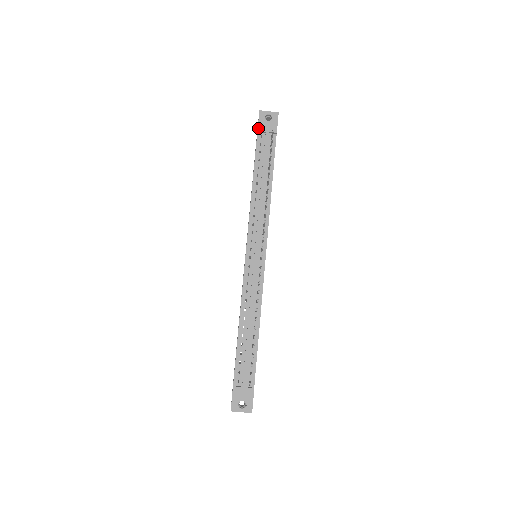
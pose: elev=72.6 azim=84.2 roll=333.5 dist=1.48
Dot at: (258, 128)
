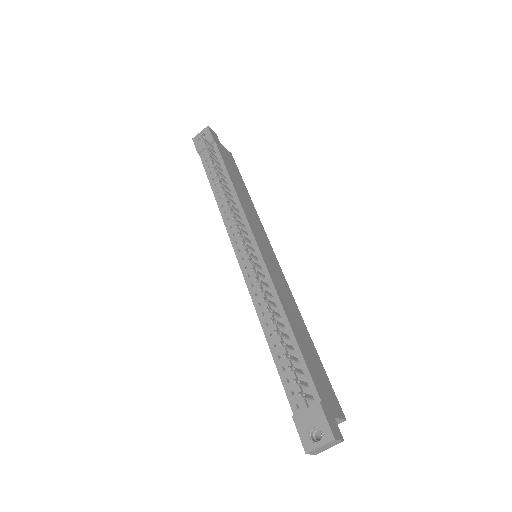
Dot at: (197, 151)
